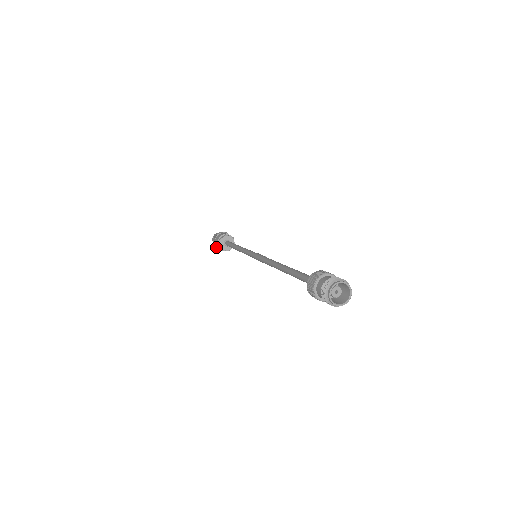
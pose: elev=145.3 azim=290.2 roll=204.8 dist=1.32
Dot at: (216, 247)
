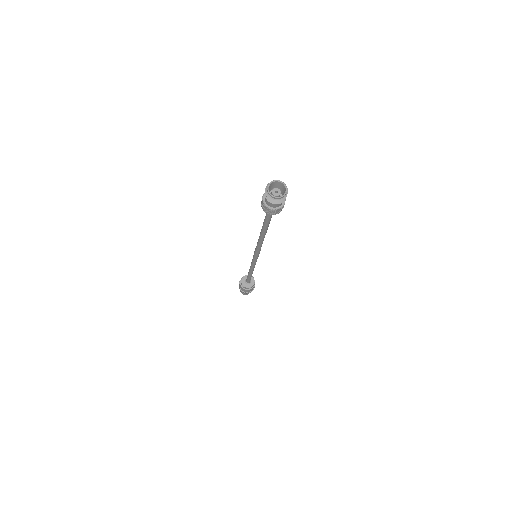
Dot at: (241, 290)
